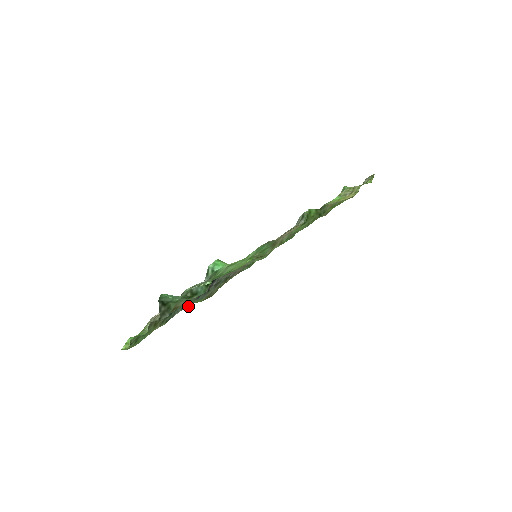
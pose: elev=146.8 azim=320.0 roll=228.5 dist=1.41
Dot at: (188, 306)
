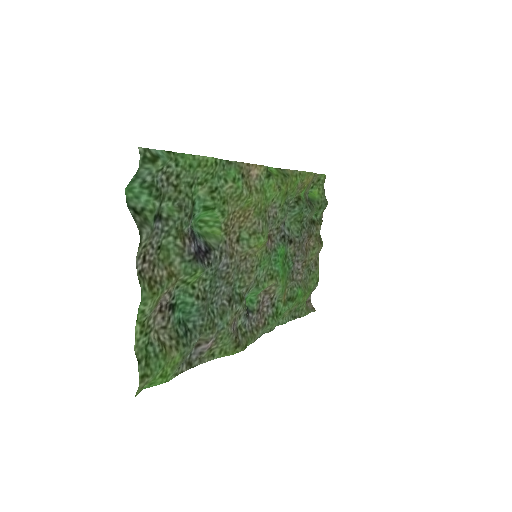
Dot at: (208, 334)
